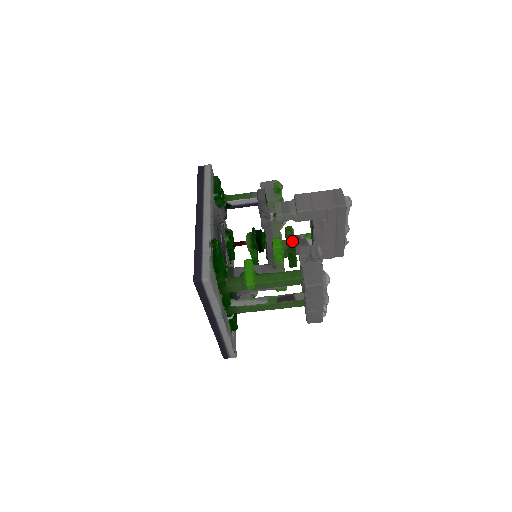
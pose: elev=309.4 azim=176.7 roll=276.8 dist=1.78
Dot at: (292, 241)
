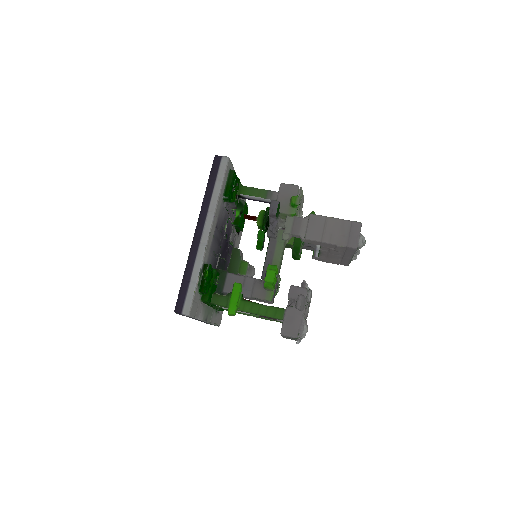
Dot at: (299, 243)
